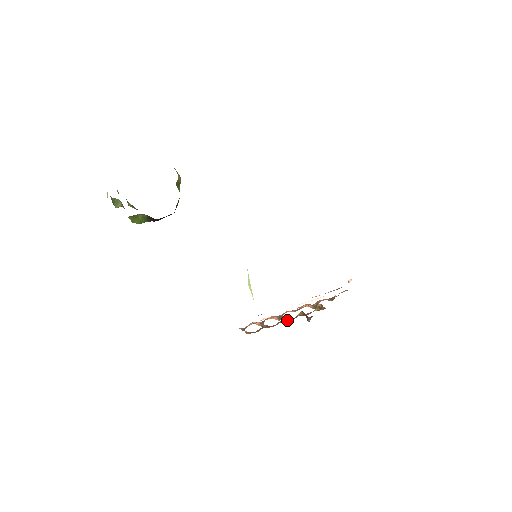
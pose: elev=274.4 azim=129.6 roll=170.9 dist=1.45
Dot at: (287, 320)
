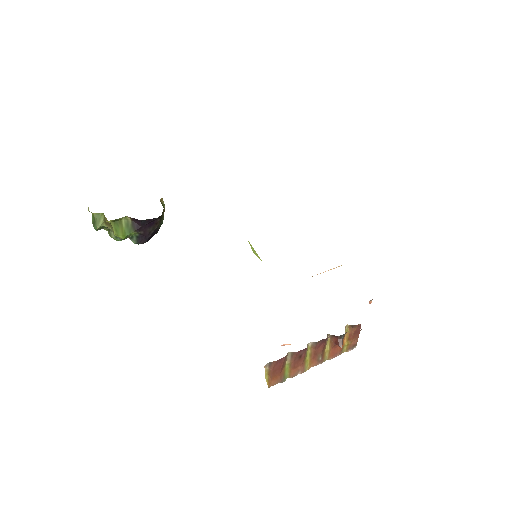
Dot at: (314, 351)
